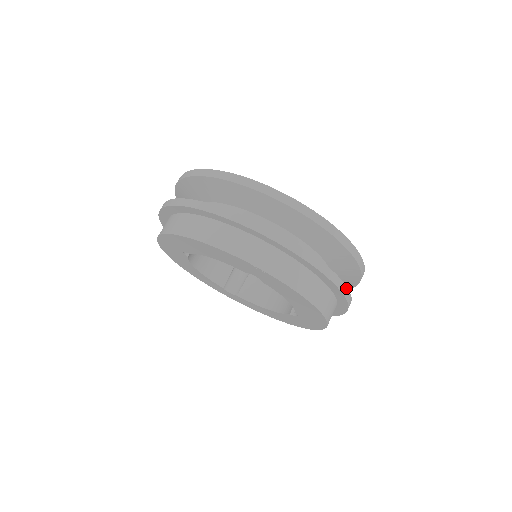
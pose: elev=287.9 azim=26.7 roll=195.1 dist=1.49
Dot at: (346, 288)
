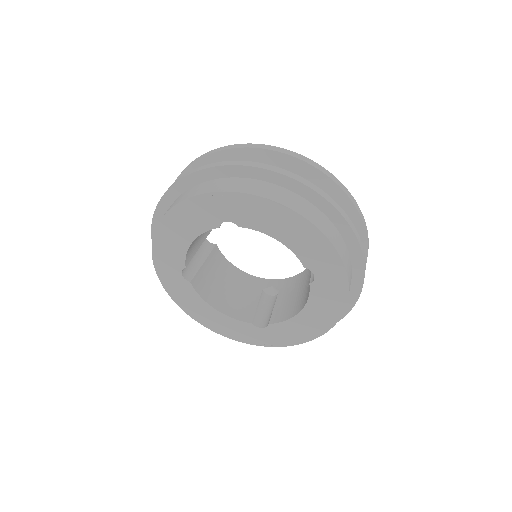
Dot at: (320, 190)
